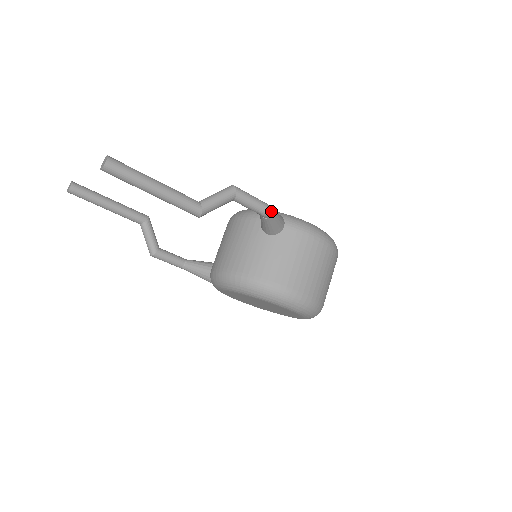
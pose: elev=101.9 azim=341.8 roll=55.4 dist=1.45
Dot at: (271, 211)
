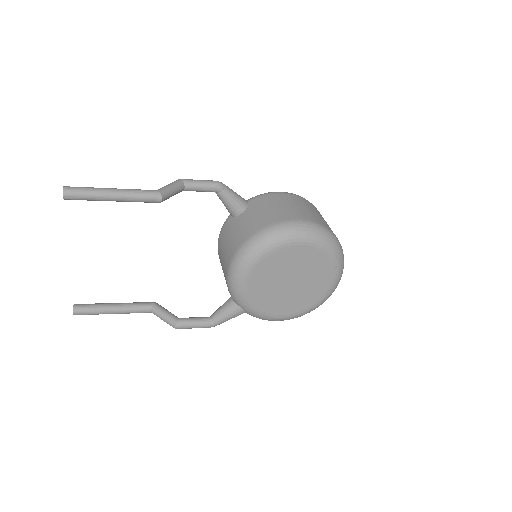
Dot at: (221, 183)
